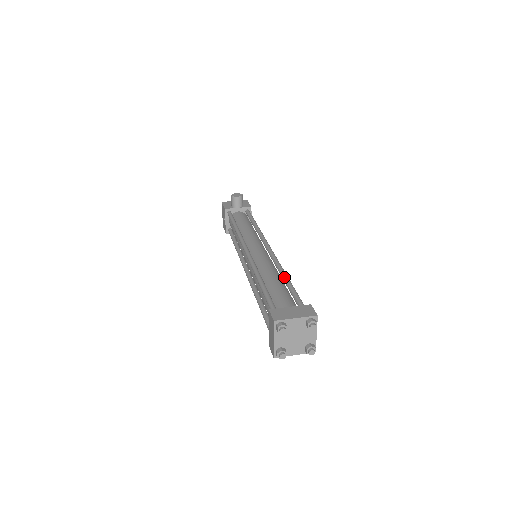
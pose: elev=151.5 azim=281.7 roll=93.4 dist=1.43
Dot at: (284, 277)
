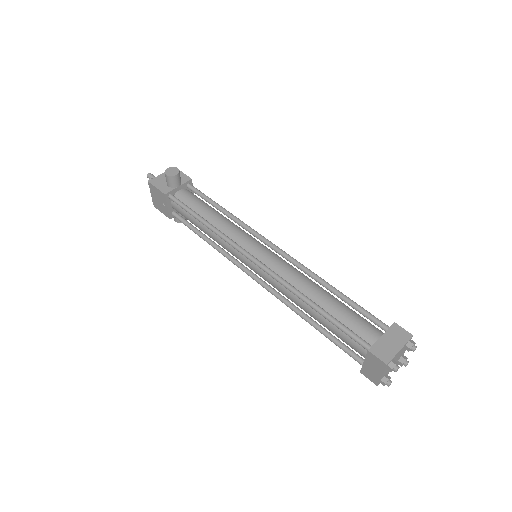
Dot at: (332, 289)
